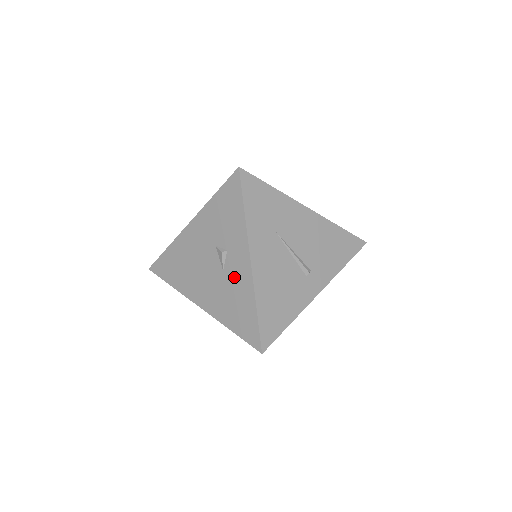
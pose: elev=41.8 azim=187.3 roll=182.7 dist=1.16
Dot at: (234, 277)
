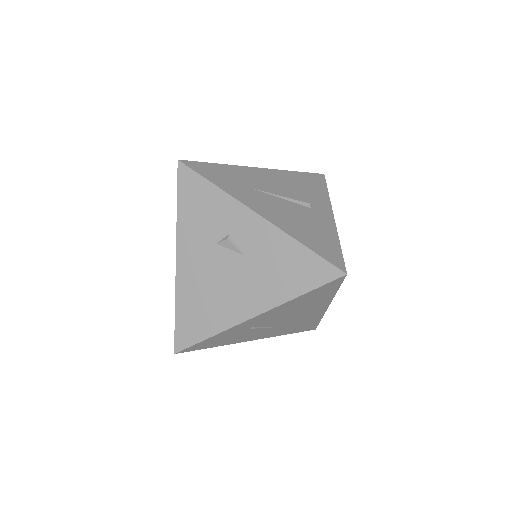
Dot at: (257, 246)
